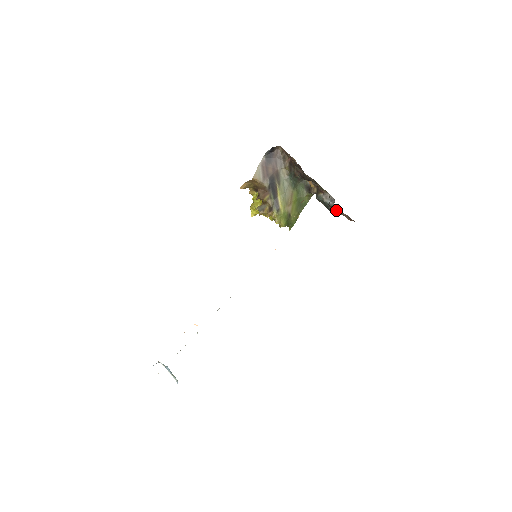
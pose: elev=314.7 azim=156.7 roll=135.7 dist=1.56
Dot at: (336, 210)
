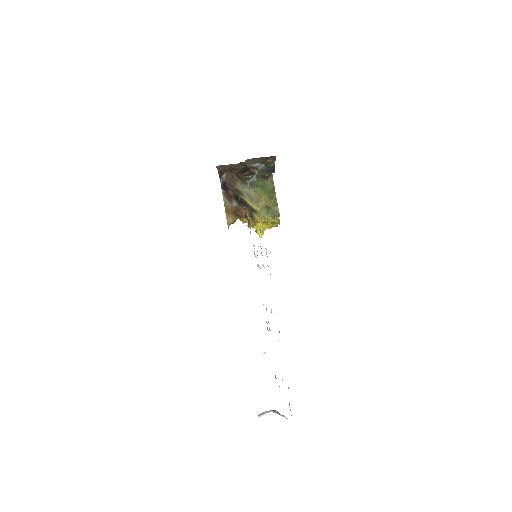
Dot at: (269, 165)
